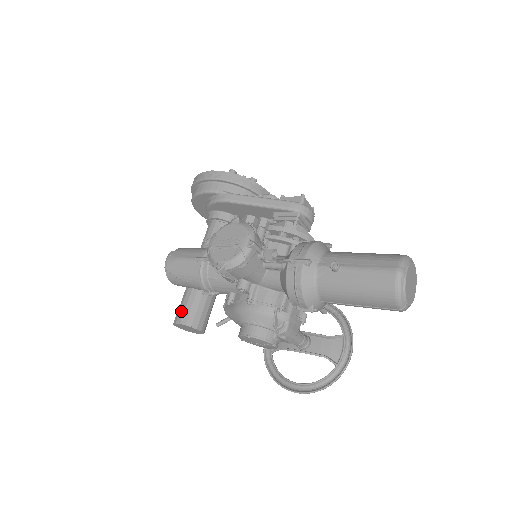
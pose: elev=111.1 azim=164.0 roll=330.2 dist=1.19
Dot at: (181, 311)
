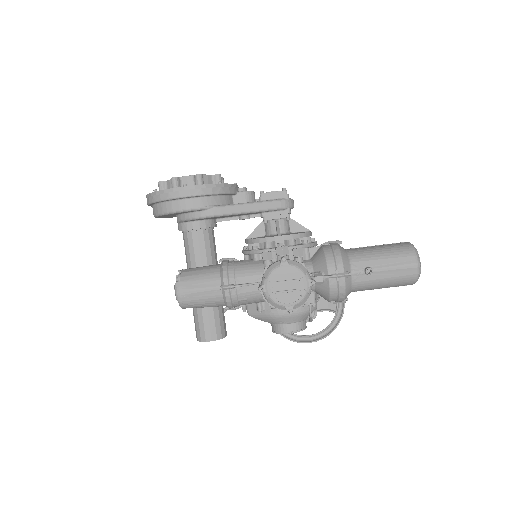
Dot at: (206, 330)
